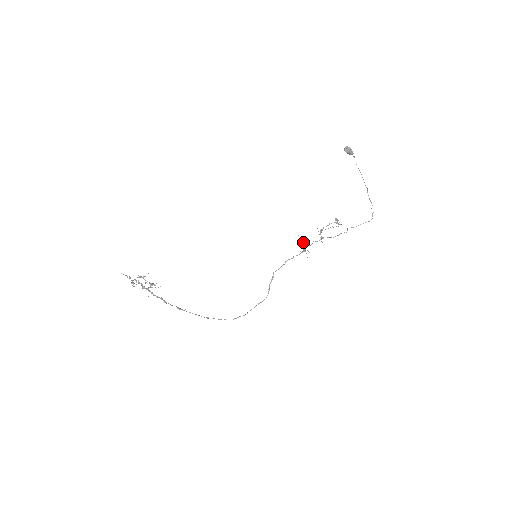
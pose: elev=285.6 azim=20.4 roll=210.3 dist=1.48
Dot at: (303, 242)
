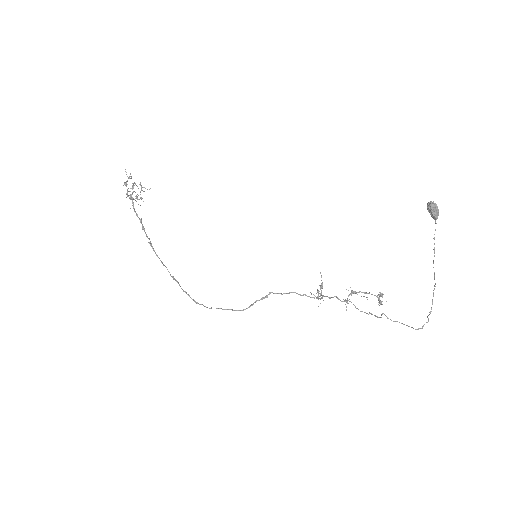
Dot at: (320, 286)
